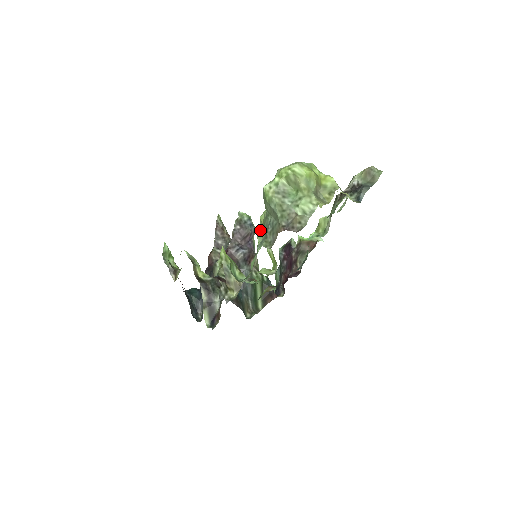
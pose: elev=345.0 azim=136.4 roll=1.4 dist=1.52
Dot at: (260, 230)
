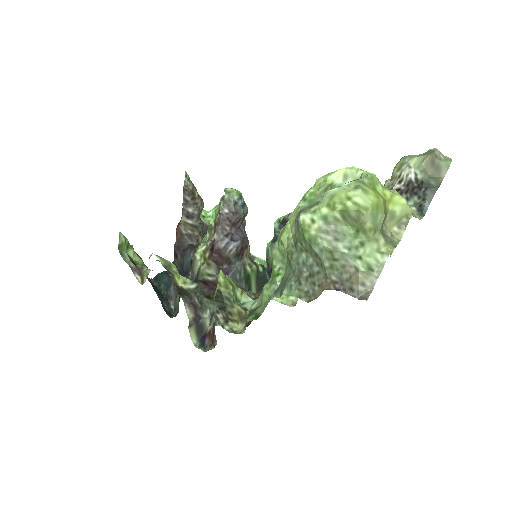
Dot at: (278, 252)
